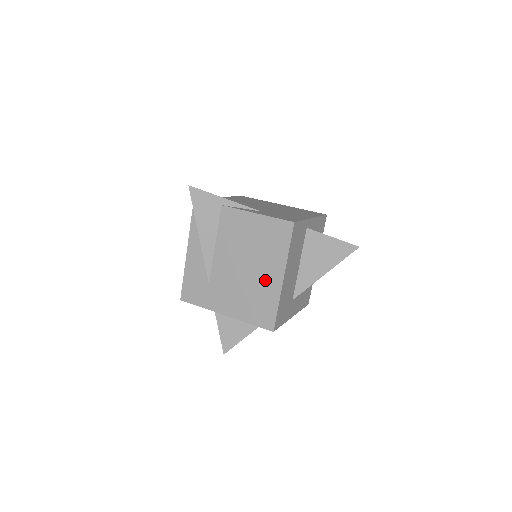
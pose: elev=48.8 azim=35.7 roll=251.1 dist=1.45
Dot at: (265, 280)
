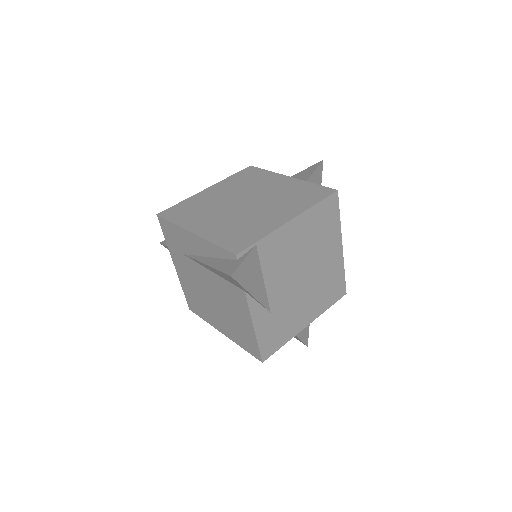
Dot at: (214, 316)
